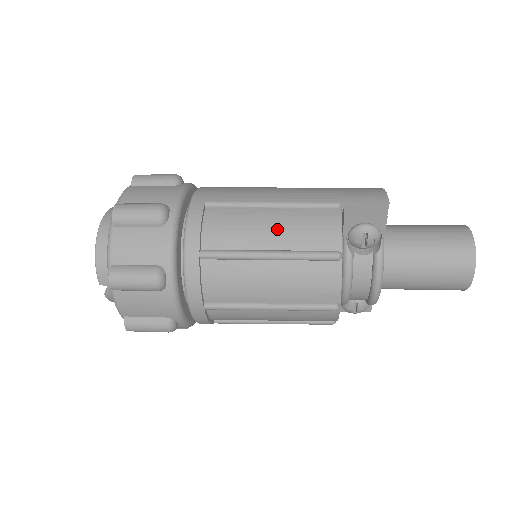
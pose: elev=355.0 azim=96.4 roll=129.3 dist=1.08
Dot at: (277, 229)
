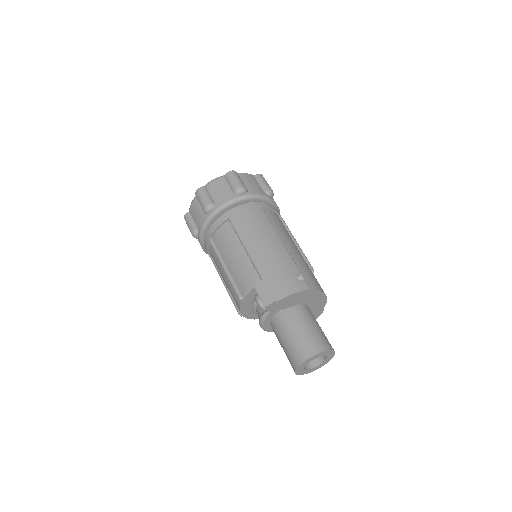
Dot at: (235, 261)
